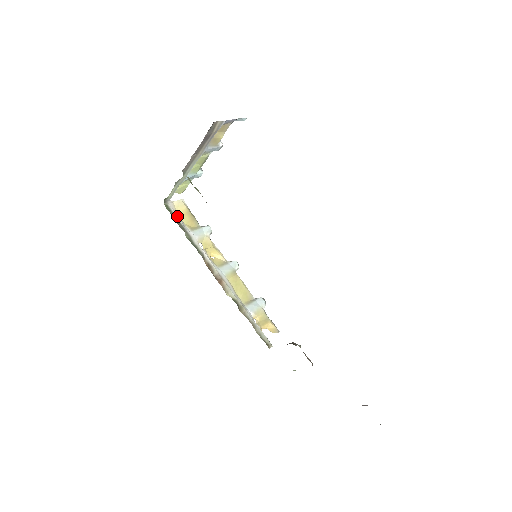
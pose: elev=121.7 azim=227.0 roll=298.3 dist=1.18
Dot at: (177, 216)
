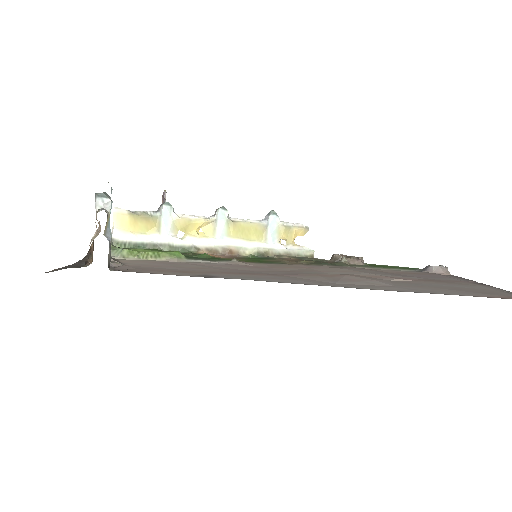
Dot at: (135, 239)
